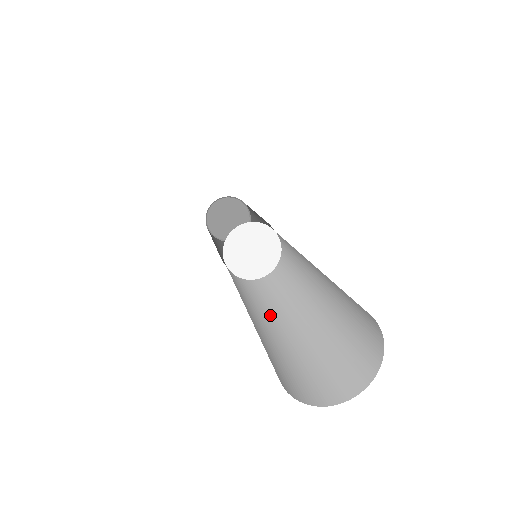
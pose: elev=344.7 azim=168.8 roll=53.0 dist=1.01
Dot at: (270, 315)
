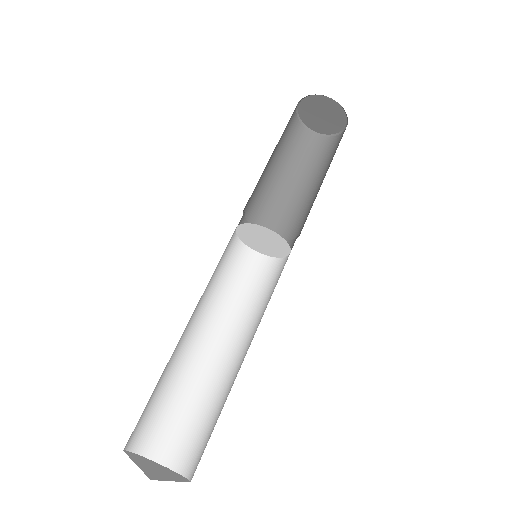
Dot at: (230, 335)
